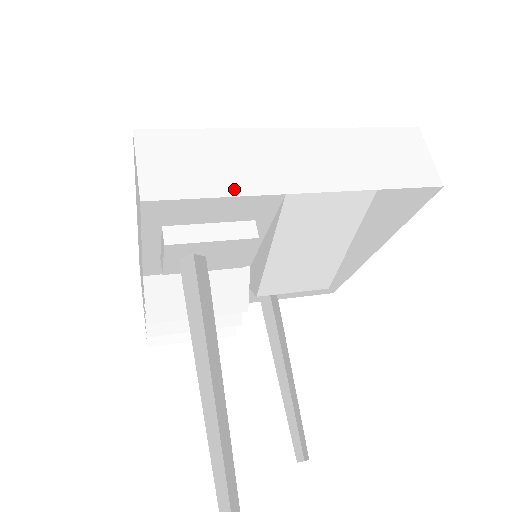
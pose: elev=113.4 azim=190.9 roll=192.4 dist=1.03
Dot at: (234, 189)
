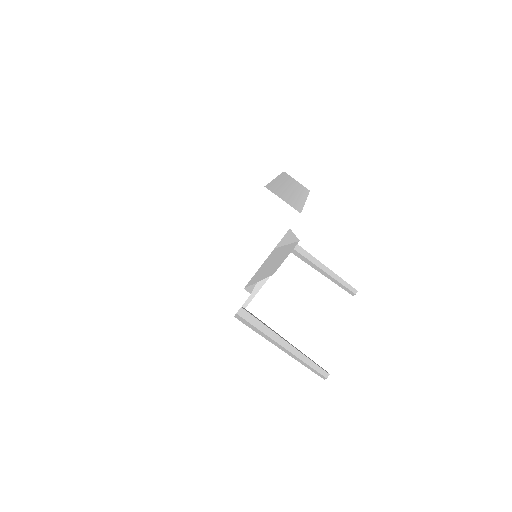
Dot at: (226, 305)
